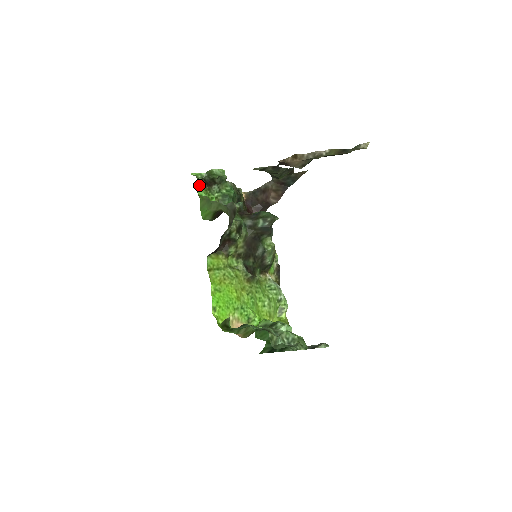
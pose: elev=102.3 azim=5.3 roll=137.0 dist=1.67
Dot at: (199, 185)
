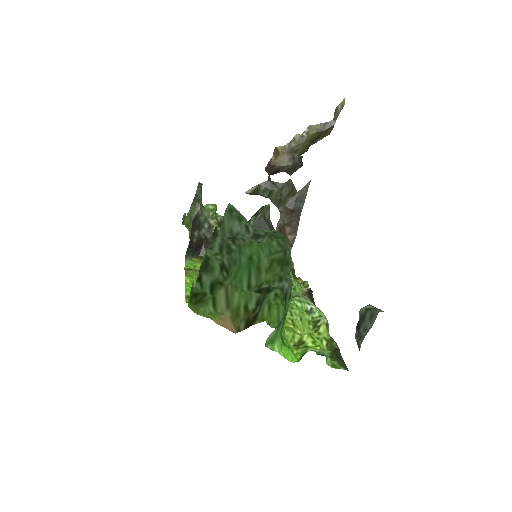
Dot at: occluded
